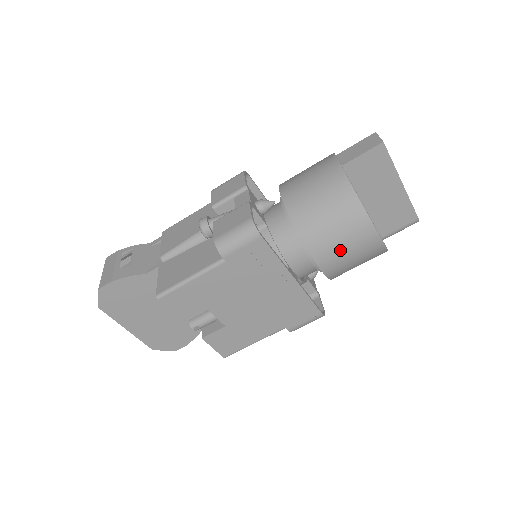
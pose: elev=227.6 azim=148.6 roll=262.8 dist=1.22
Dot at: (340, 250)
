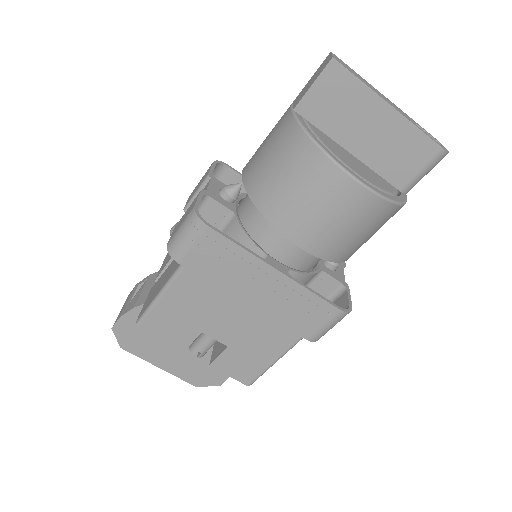
Dot at: (317, 218)
